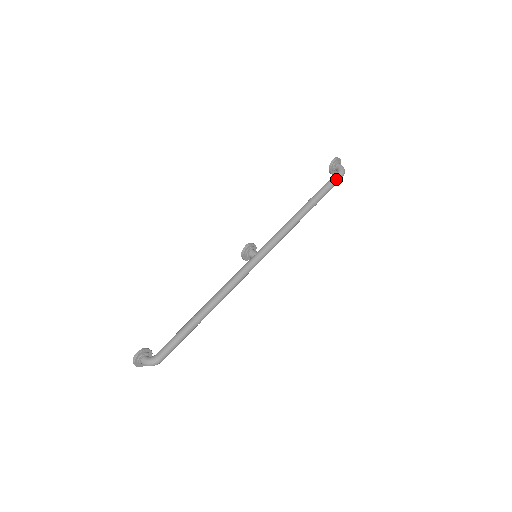
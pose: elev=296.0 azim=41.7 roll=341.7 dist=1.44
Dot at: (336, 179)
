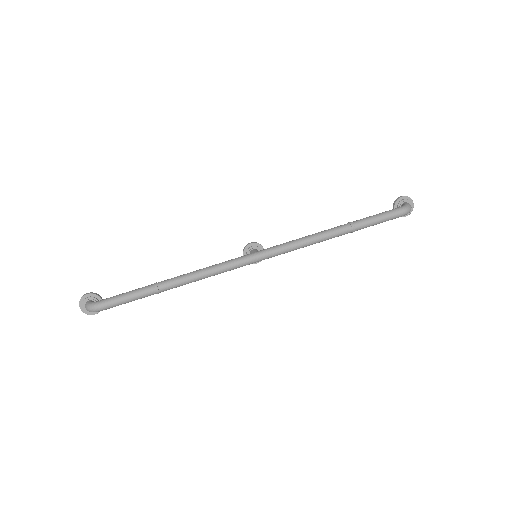
Dot at: (392, 212)
